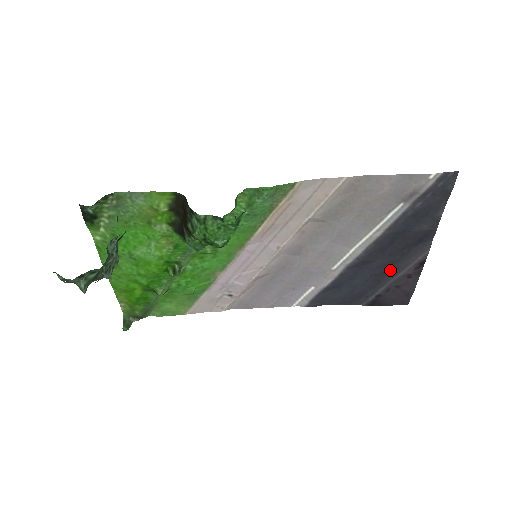
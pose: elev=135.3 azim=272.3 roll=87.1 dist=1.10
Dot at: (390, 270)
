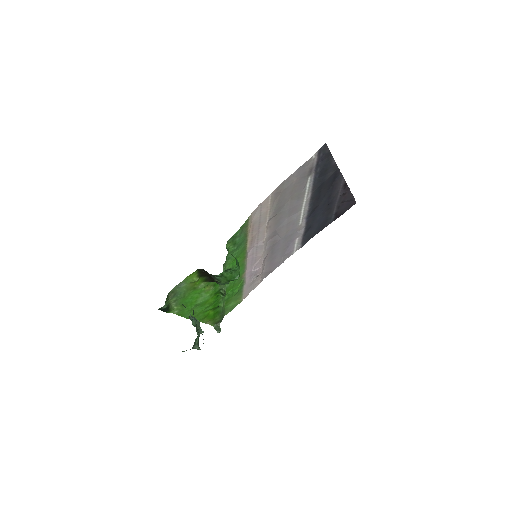
Dot at: (331, 200)
